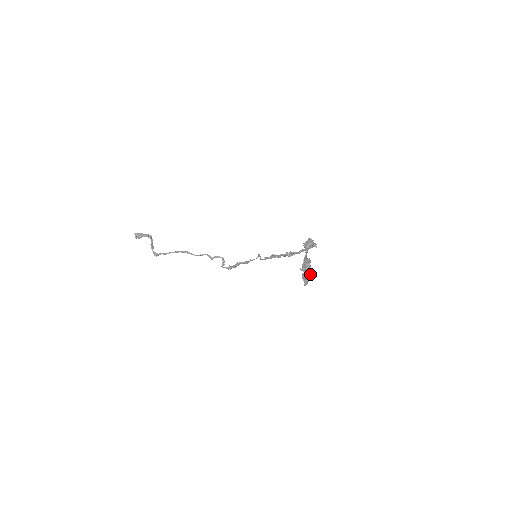
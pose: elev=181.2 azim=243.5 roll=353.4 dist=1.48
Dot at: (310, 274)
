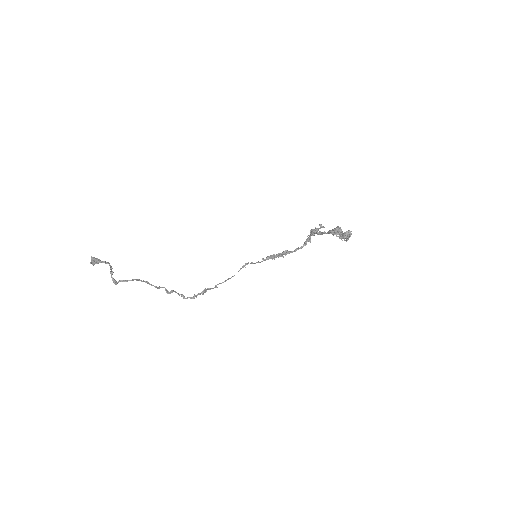
Dot at: (349, 231)
